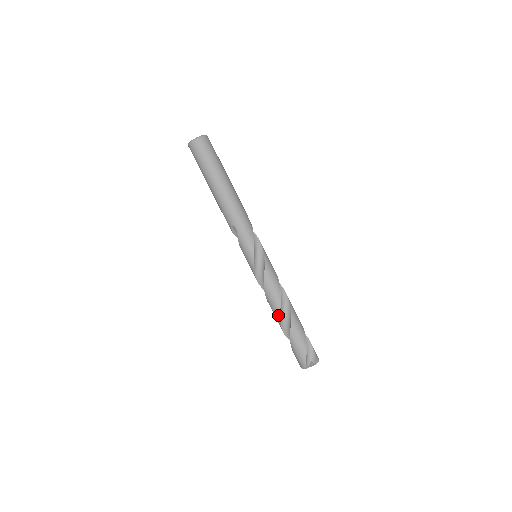
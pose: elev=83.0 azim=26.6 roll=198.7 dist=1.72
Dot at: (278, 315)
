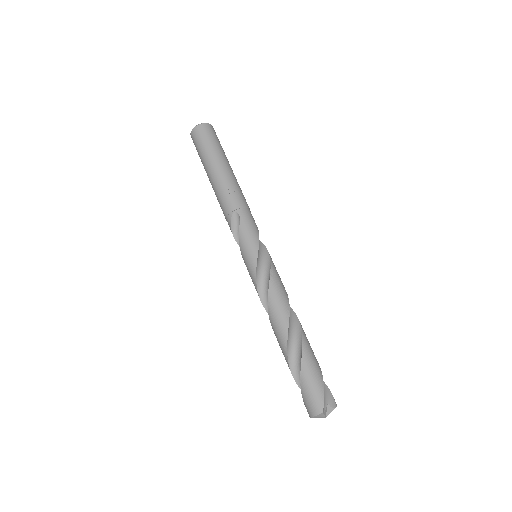
Dot at: (285, 327)
